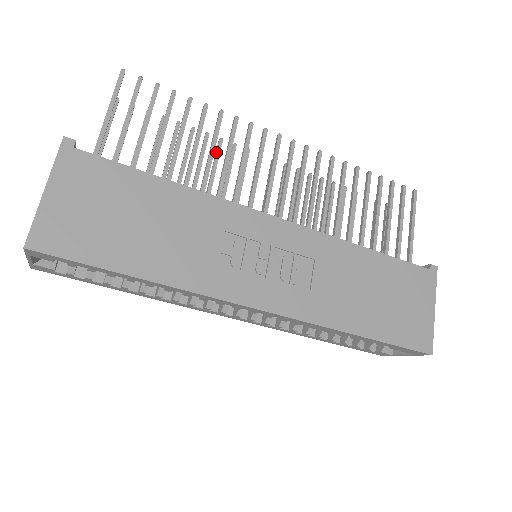
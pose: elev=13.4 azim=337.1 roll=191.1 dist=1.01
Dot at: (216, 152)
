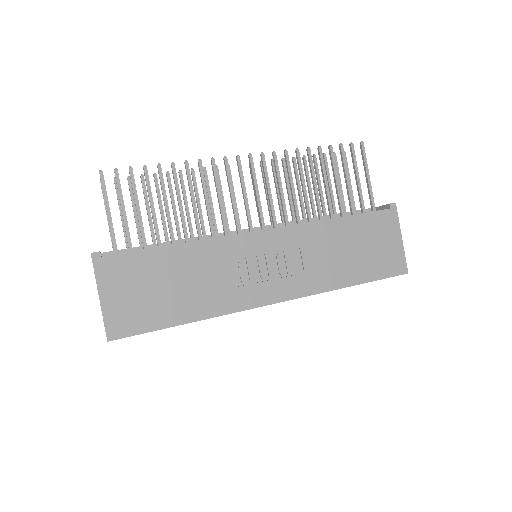
Dot at: (193, 183)
